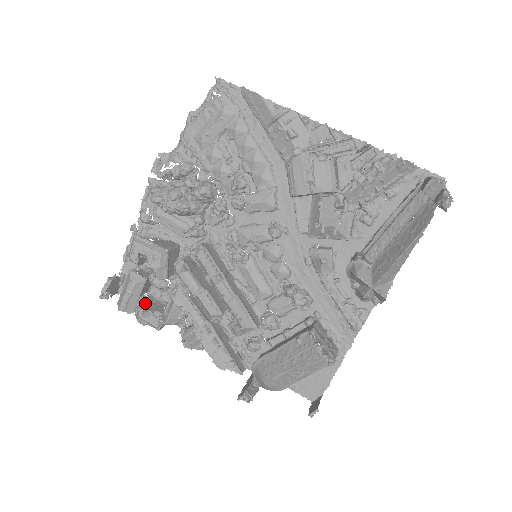
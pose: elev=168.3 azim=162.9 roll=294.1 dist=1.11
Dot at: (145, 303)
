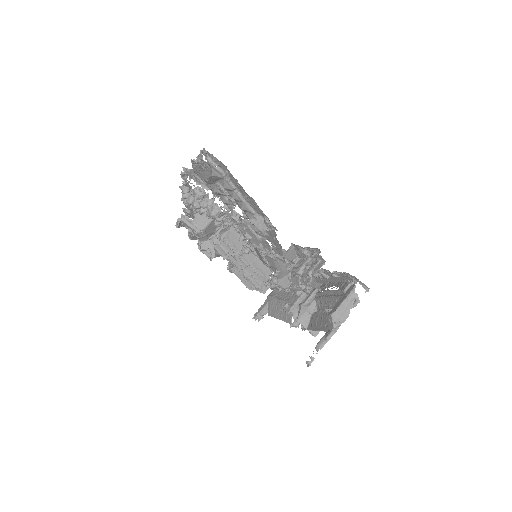
Dot at: occluded
